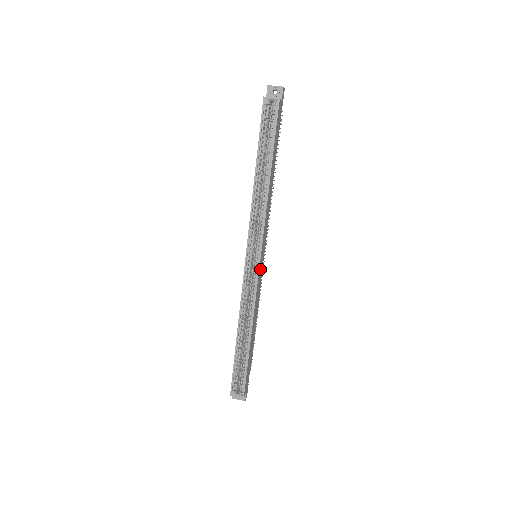
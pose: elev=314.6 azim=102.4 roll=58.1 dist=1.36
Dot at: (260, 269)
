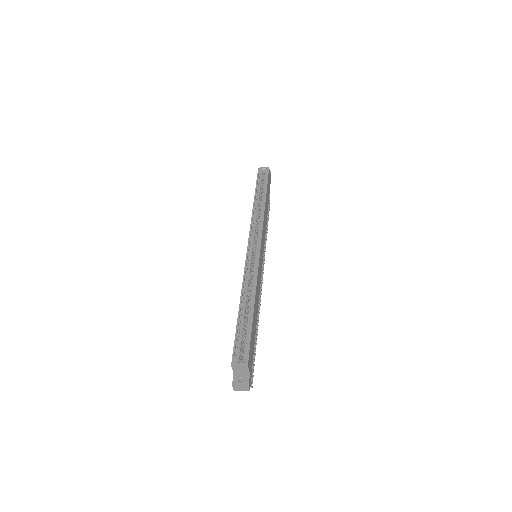
Dot at: (261, 257)
